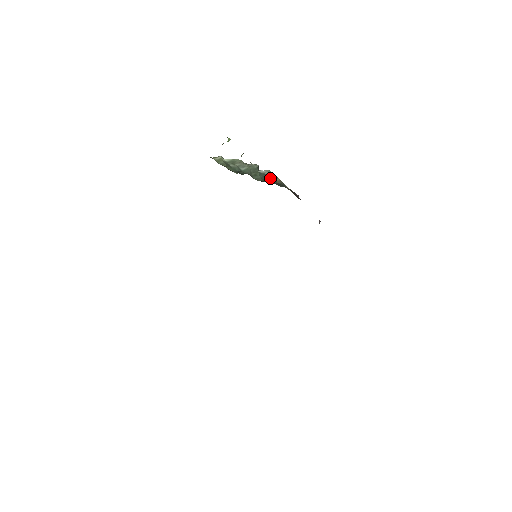
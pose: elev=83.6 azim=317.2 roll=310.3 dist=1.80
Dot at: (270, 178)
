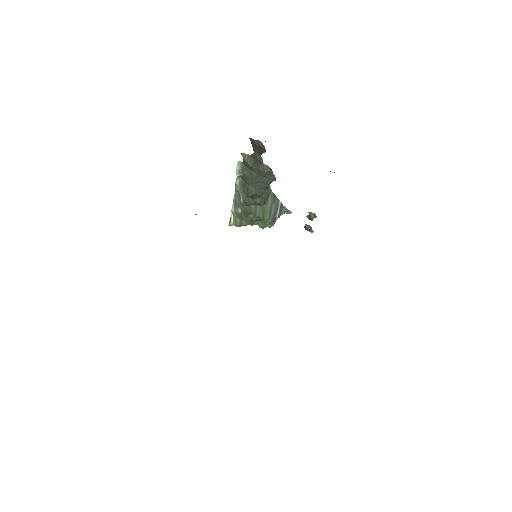
Dot at: (249, 172)
